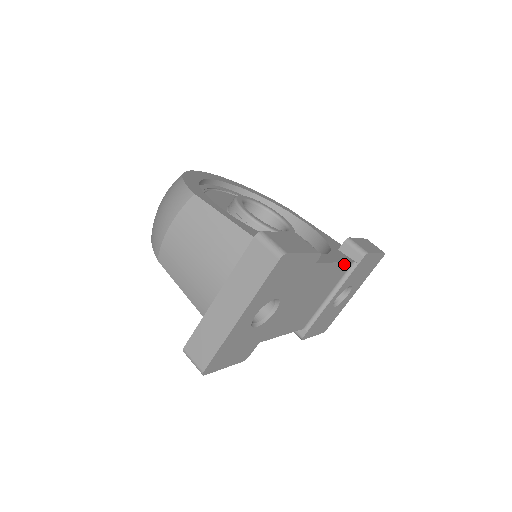
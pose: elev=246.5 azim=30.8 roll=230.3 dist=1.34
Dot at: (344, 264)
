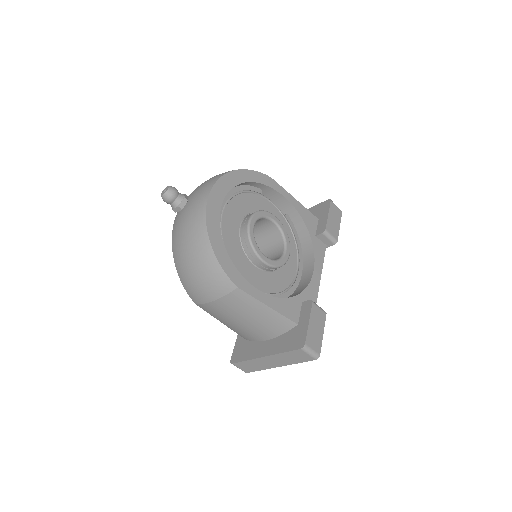
Dot at: (322, 259)
